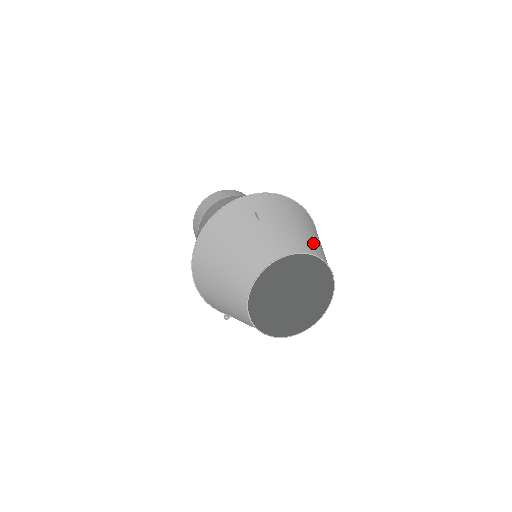
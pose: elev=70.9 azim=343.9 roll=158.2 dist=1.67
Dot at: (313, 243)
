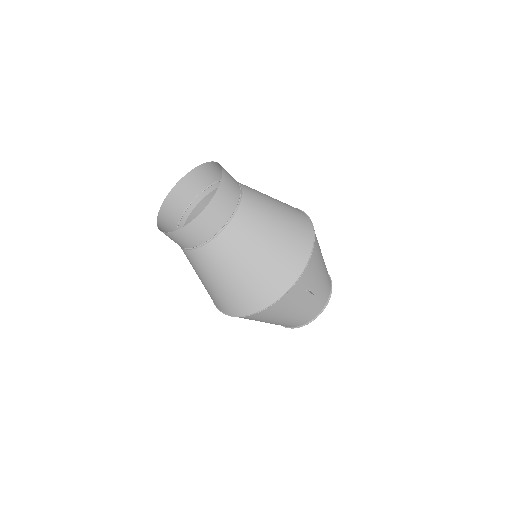
Dot at: occluded
